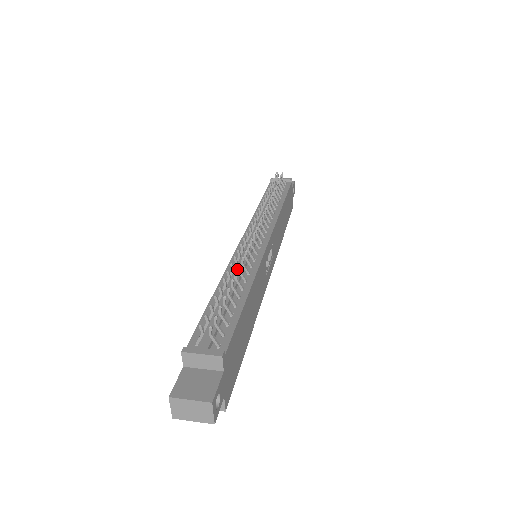
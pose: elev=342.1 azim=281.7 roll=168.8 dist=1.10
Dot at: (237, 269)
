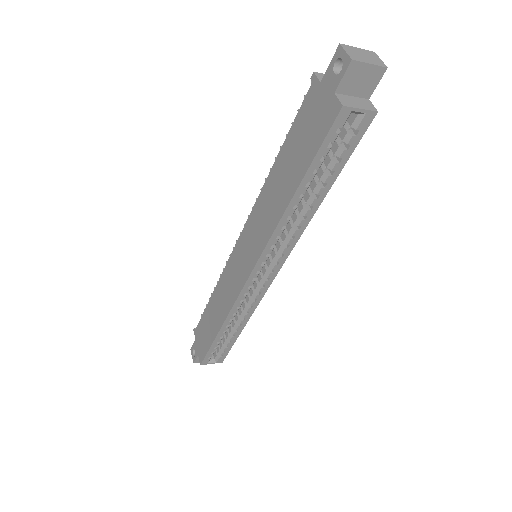
Dot at: occluded
